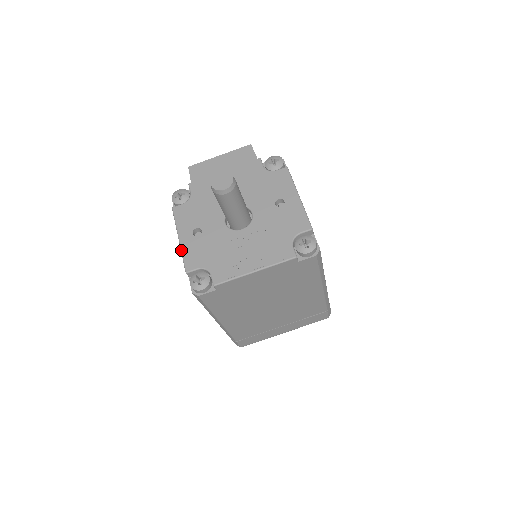
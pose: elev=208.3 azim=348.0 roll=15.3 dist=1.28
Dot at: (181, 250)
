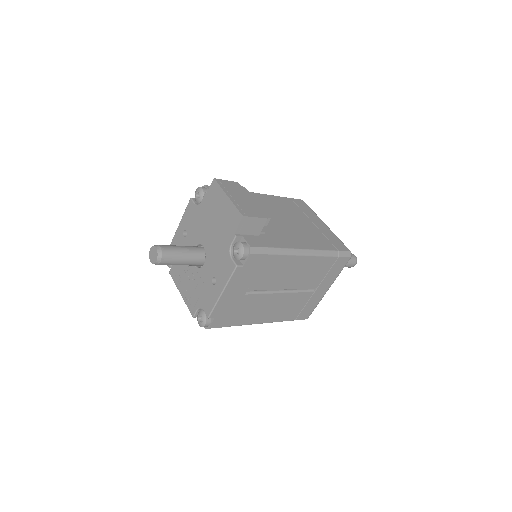
Dot at: (175, 233)
